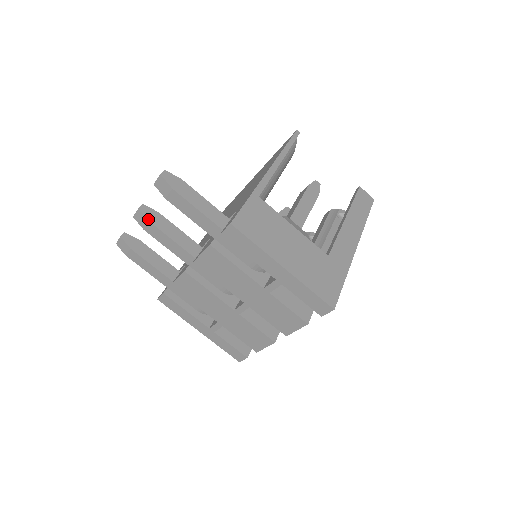
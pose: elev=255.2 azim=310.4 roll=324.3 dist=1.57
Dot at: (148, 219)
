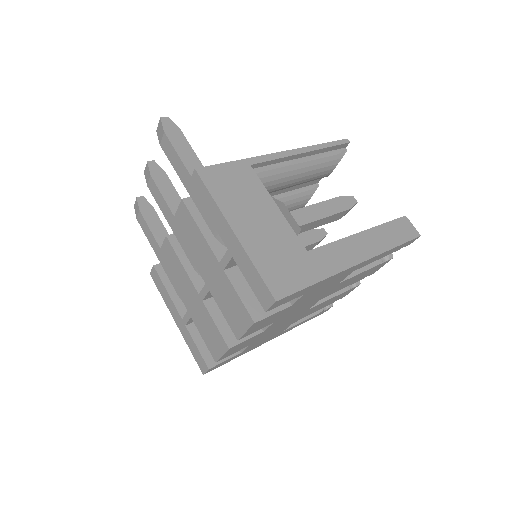
Dot at: (151, 173)
